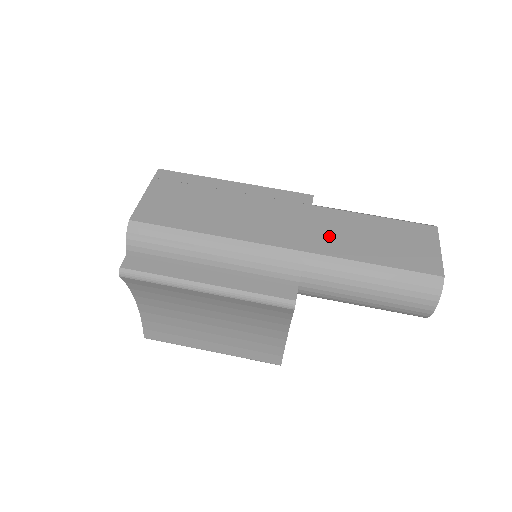
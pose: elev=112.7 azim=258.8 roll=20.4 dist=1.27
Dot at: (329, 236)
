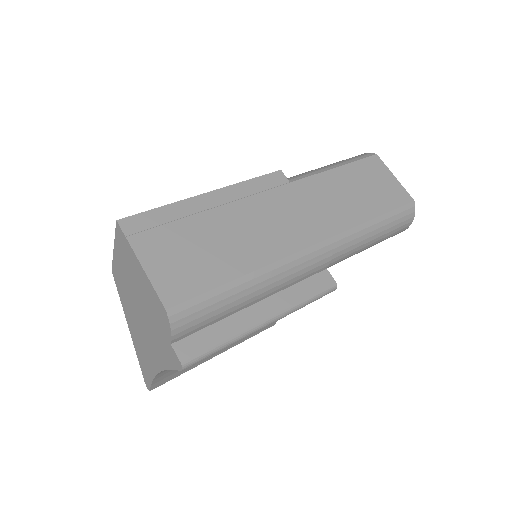
Dot at: (330, 210)
